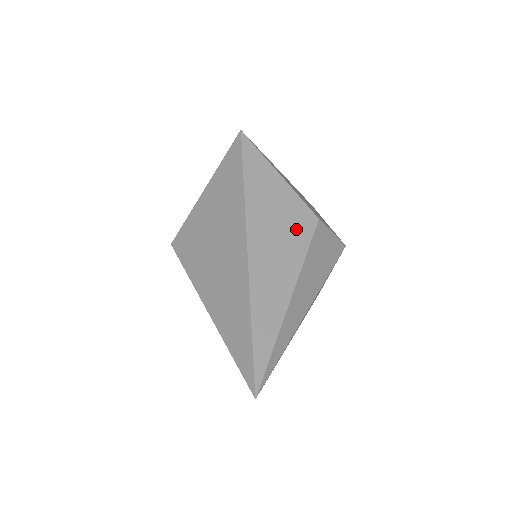
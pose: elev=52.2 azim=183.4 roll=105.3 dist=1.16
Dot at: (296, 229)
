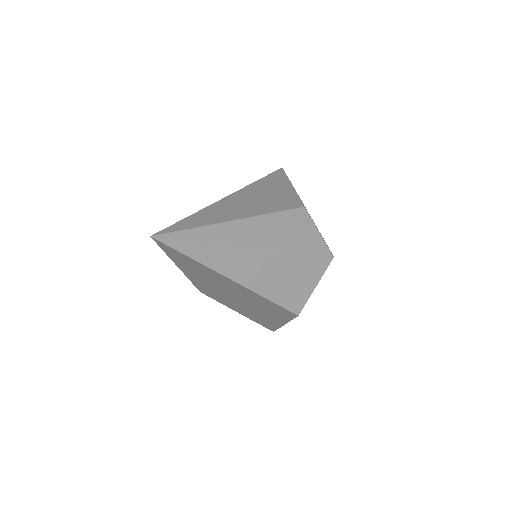
Dot at: (279, 203)
